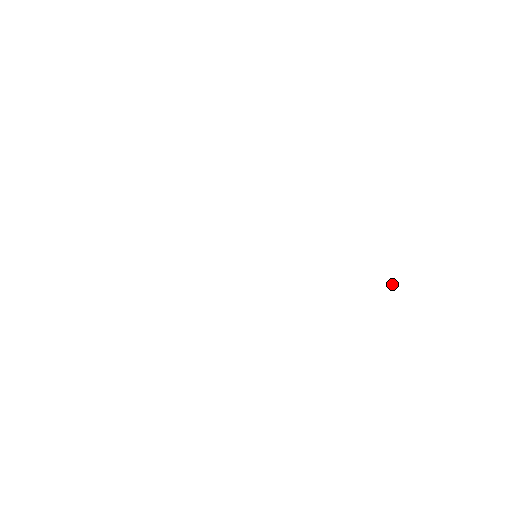
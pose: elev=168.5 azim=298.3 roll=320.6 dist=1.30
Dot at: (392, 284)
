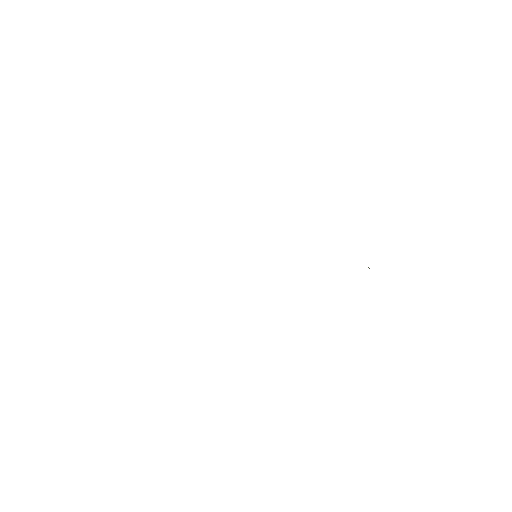
Dot at: occluded
